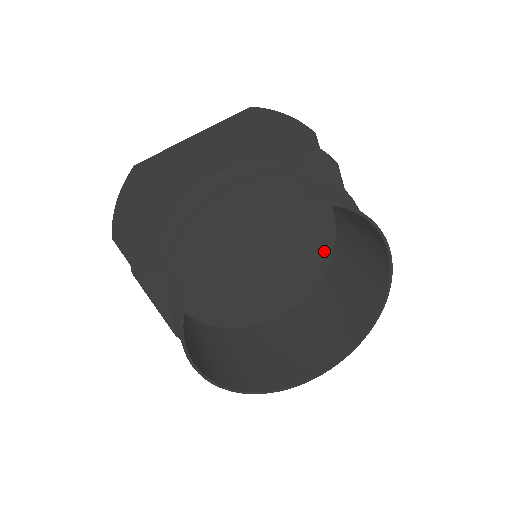
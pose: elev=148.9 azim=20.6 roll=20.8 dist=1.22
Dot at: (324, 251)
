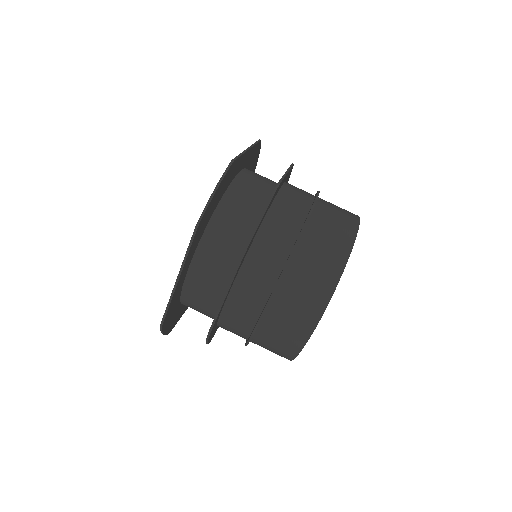
Dot at: occluded
